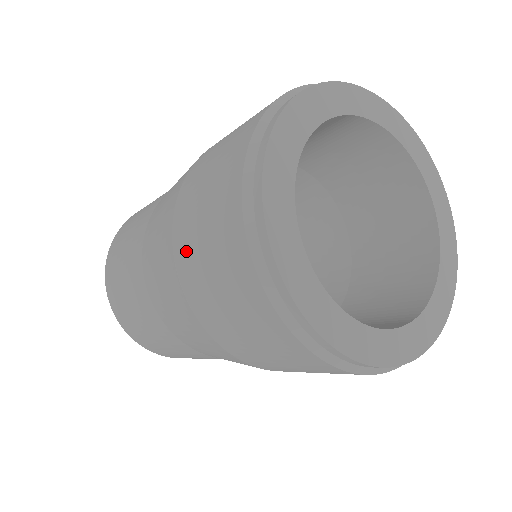
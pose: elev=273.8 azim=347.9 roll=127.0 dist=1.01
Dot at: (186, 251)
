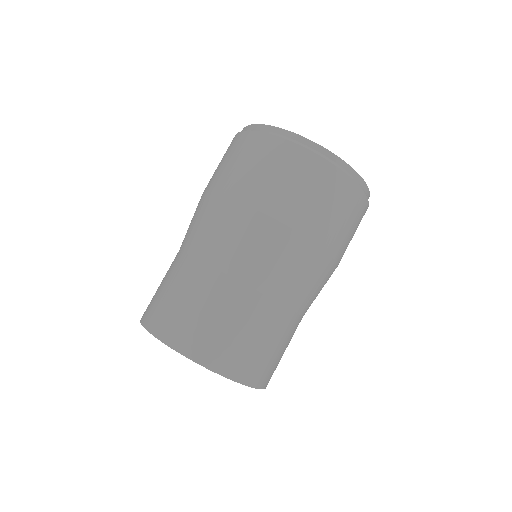
Dot at: (278, 201)
